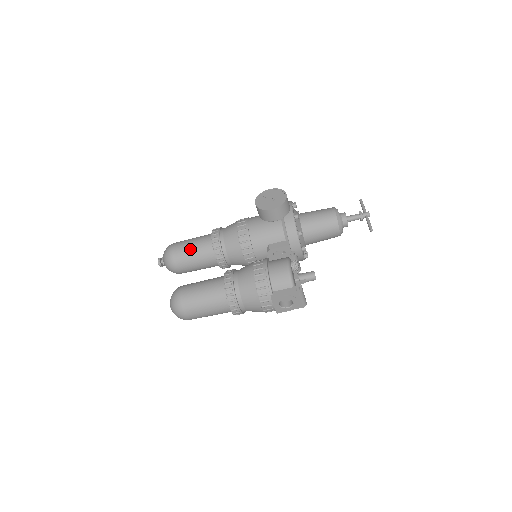
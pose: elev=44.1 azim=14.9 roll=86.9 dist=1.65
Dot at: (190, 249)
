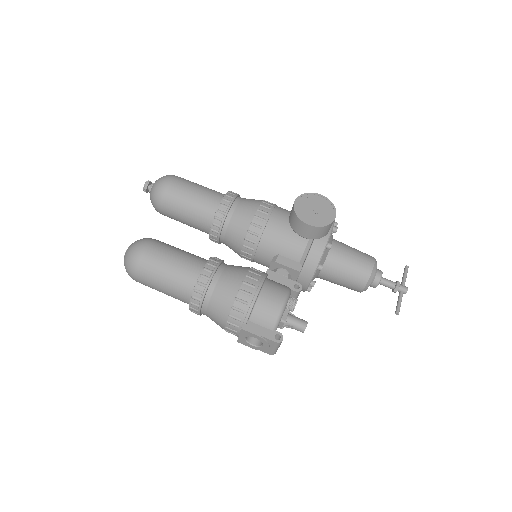
Dot at: (189, 198)
